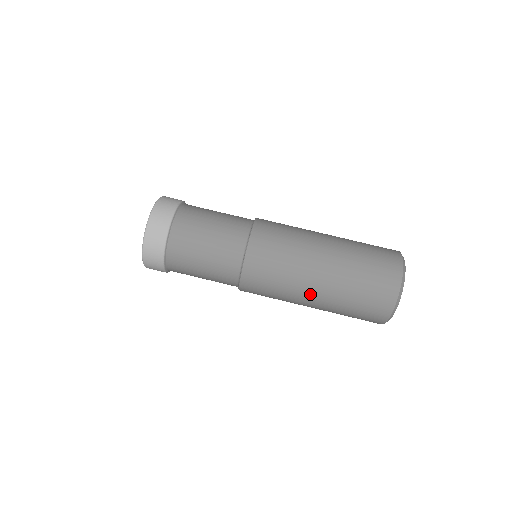
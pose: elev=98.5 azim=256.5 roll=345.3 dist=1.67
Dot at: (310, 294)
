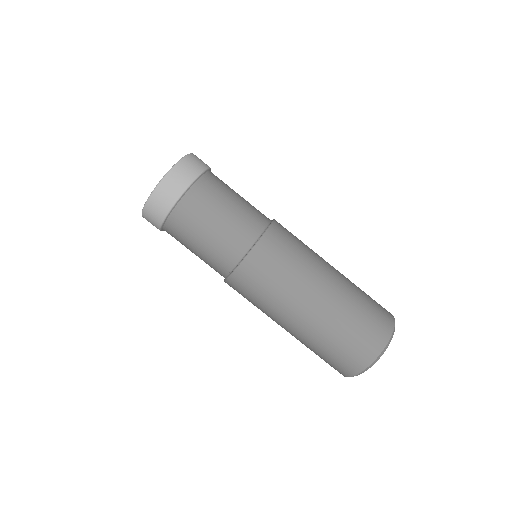
Dot at: occluded
